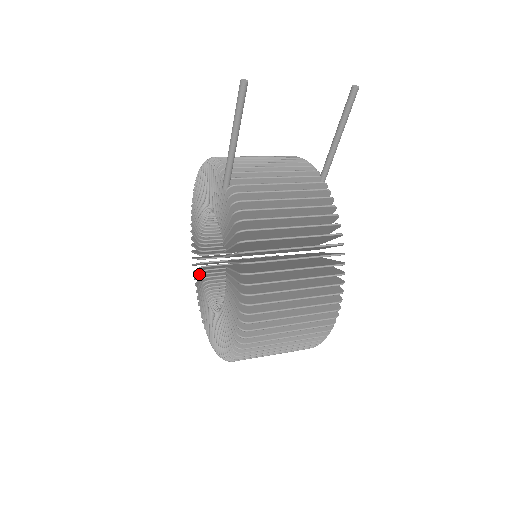
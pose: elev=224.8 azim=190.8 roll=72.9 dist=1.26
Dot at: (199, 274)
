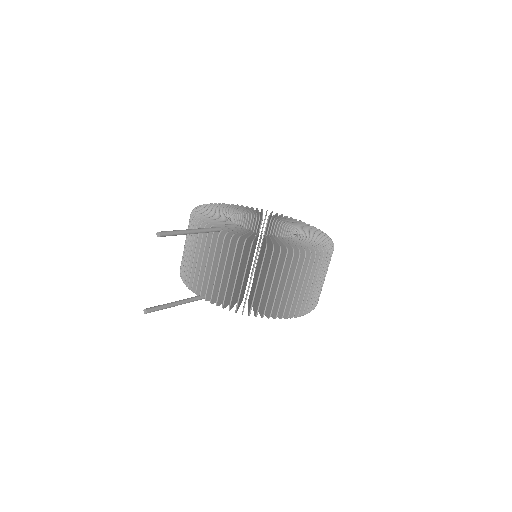
Dot at: occluded
